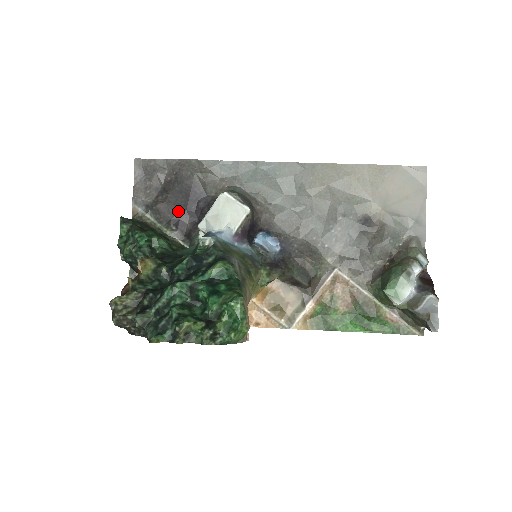
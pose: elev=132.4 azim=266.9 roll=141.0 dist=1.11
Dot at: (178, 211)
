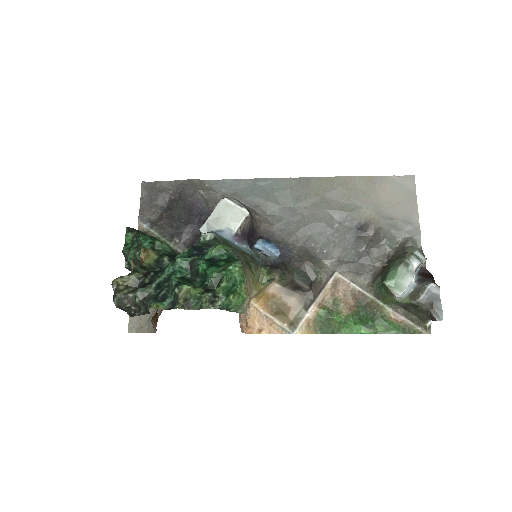
Dot at: (181, 225)
